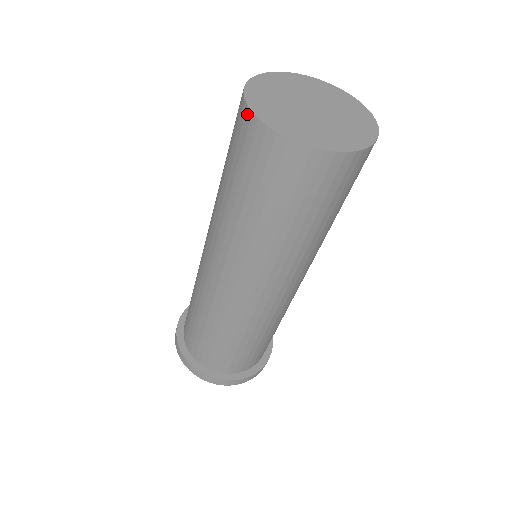
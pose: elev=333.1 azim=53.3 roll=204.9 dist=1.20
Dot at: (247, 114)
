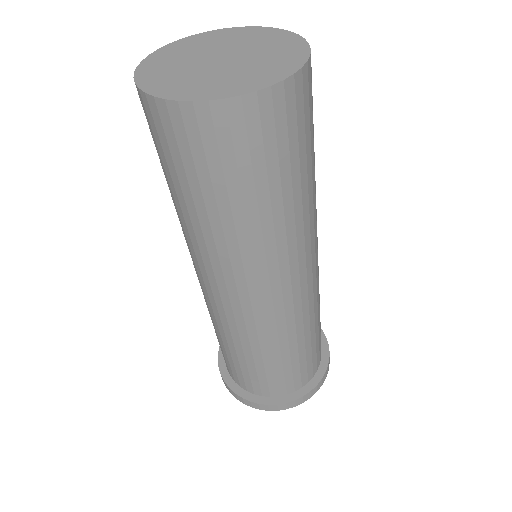
Dot at: occluded
